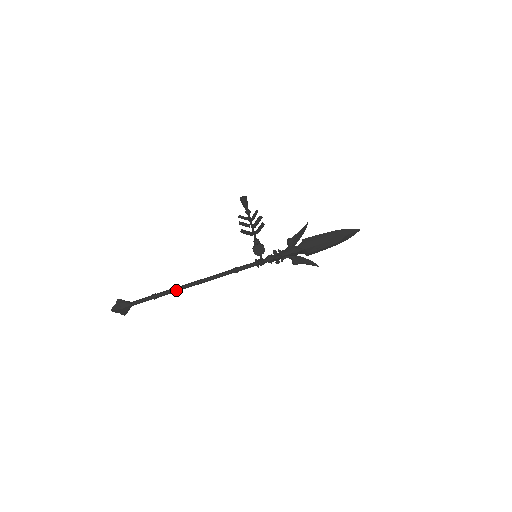
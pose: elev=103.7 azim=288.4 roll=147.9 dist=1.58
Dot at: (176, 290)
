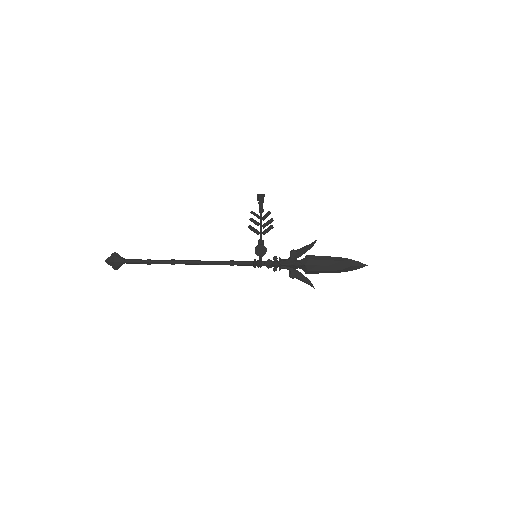
Dot at: (170, 262)
